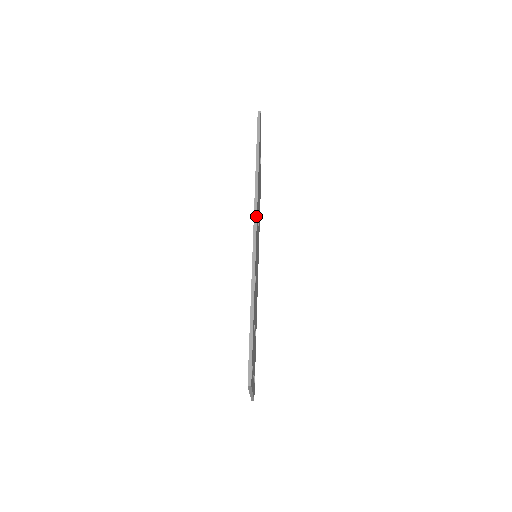
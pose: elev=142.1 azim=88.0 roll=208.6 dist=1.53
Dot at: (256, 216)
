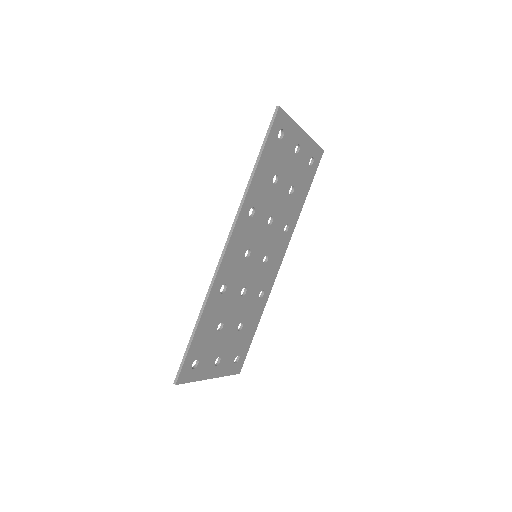
Dot at: (231, 232)
